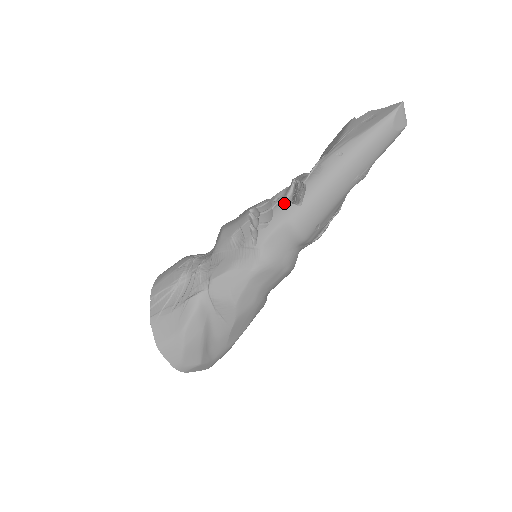
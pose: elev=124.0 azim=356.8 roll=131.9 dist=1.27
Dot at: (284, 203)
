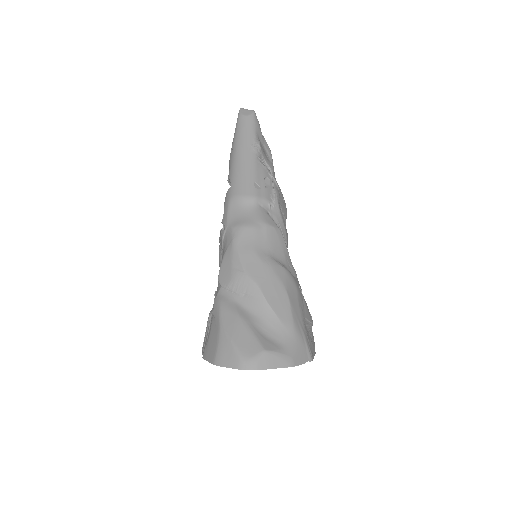
Dot at: (225, 197)
